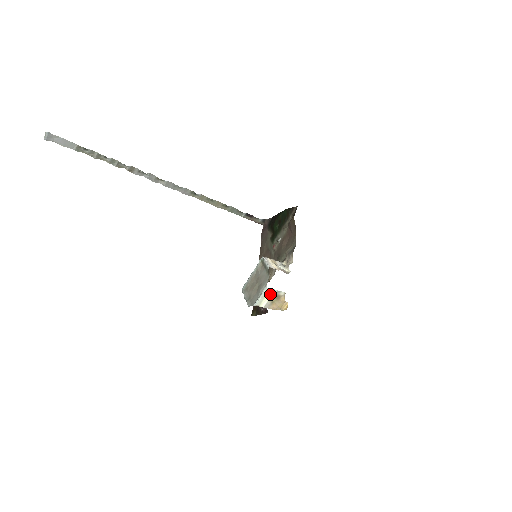
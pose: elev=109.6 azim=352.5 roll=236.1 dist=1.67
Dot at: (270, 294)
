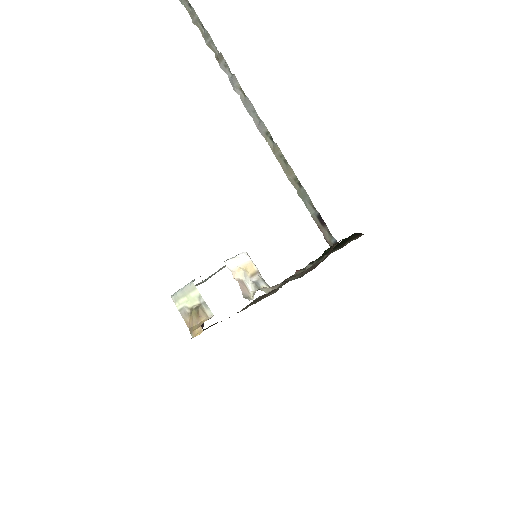
Dot at: (194, 297)
